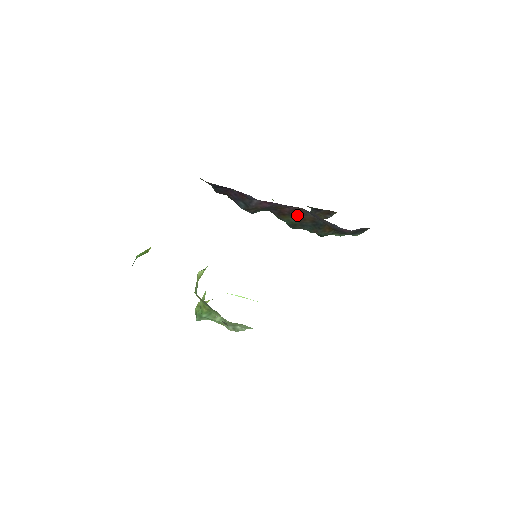
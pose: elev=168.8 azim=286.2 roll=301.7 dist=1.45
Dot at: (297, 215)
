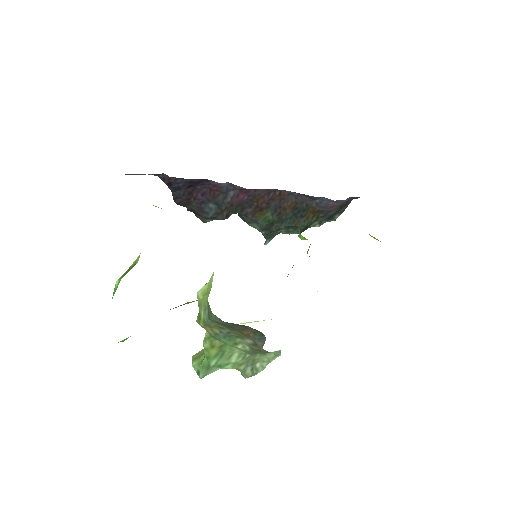
Dot at: (276, 205)
